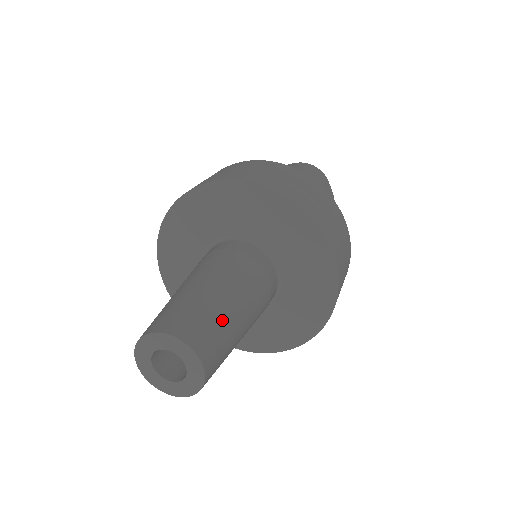
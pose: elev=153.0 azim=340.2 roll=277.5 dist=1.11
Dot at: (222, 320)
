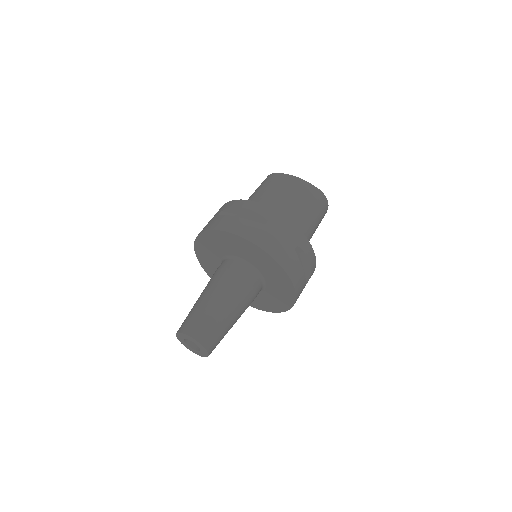
Dot at: (225, 333)
